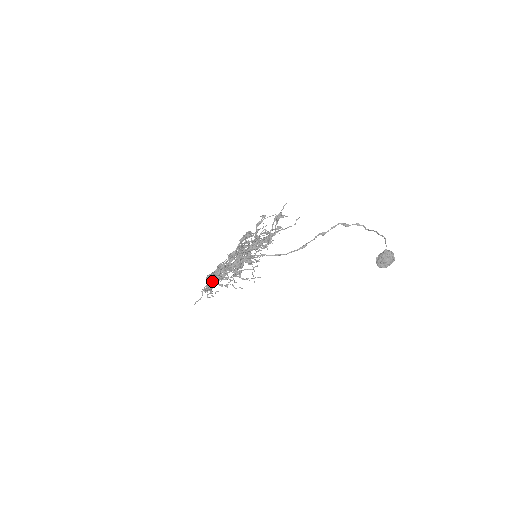
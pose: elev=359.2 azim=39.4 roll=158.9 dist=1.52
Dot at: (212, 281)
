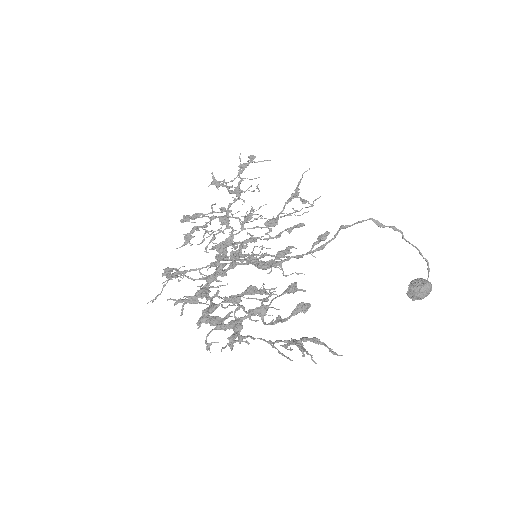
Dot at: (182, 278)
